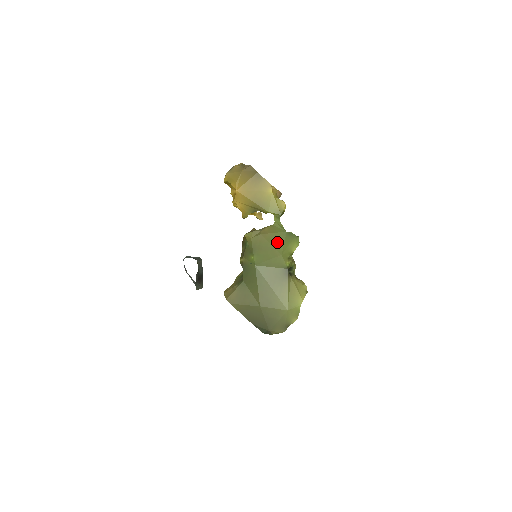
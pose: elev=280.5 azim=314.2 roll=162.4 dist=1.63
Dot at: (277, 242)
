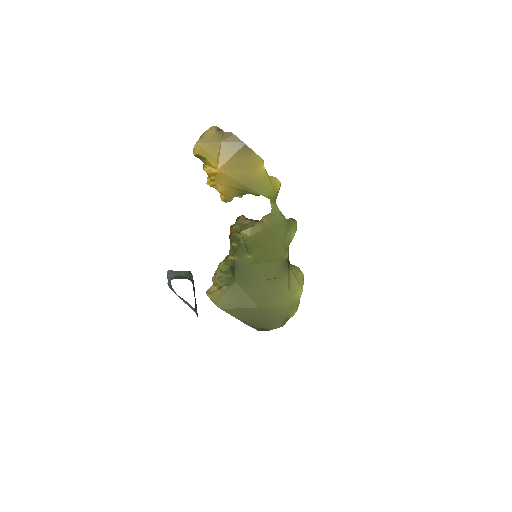
Dot at: (278, 234)
